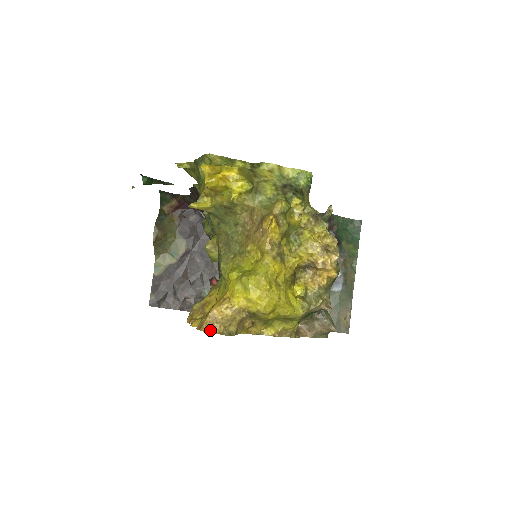
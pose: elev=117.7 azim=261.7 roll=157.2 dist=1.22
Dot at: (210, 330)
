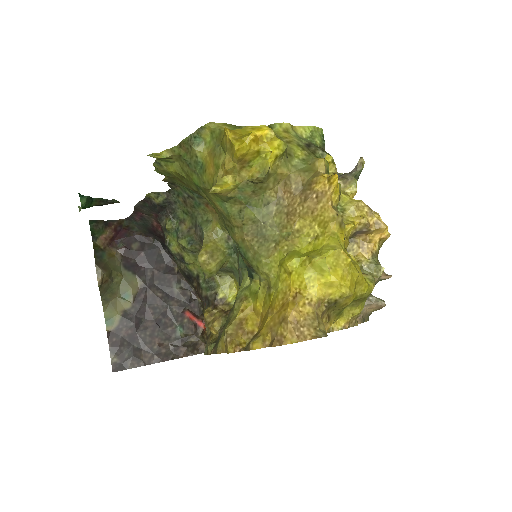
Dot at: (300, 338)
